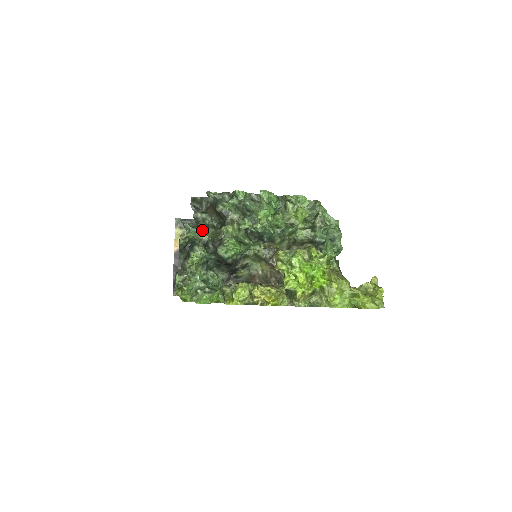
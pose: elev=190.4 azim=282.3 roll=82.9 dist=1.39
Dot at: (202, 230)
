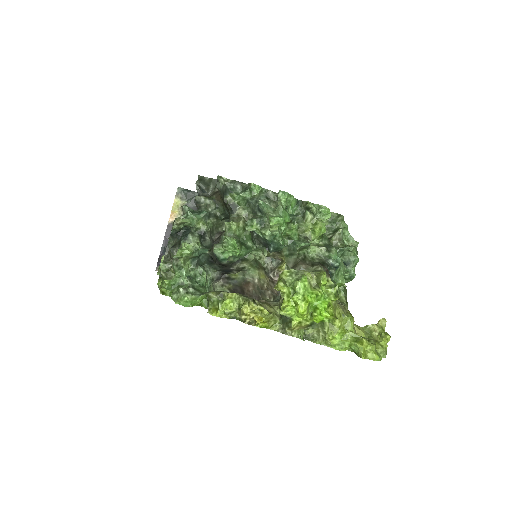
Dot at: (202, 218)
